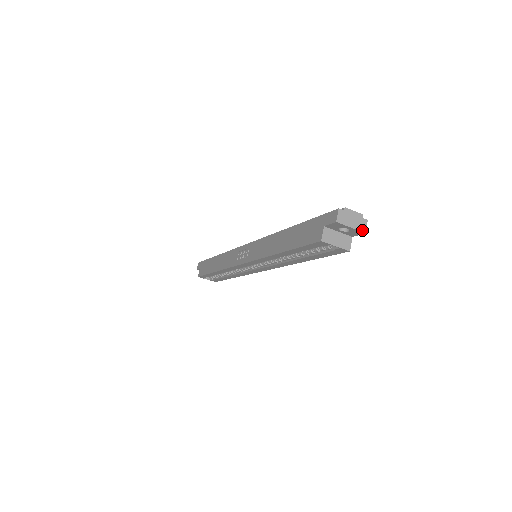
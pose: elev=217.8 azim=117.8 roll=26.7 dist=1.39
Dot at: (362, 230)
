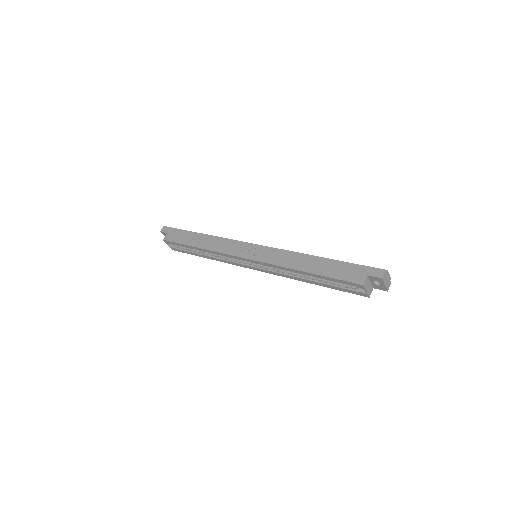
Dot at: (387, 289)
